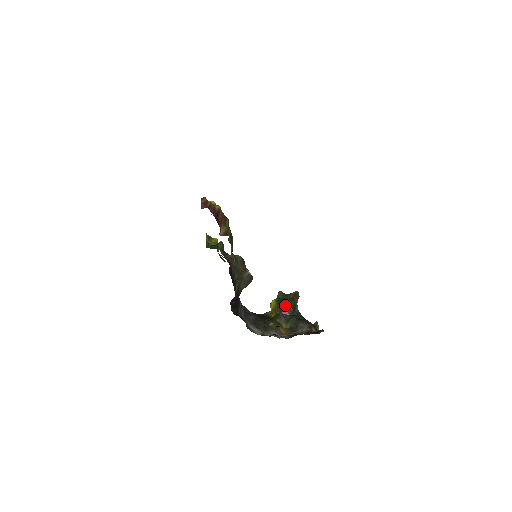
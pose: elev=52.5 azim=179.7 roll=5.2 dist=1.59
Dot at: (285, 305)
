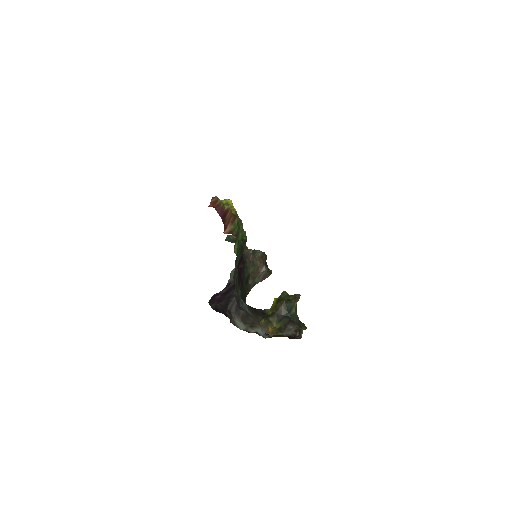
Dot at: (281, 305)
